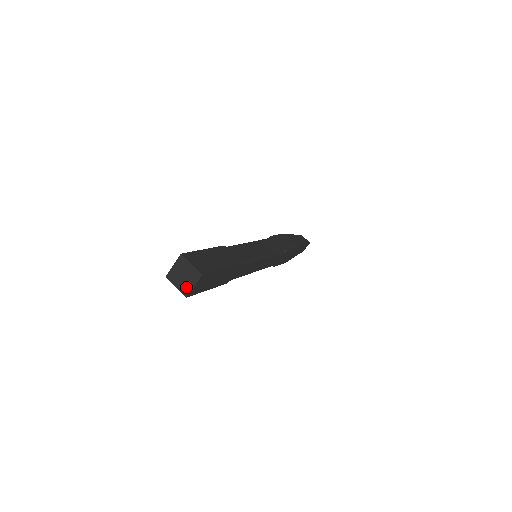
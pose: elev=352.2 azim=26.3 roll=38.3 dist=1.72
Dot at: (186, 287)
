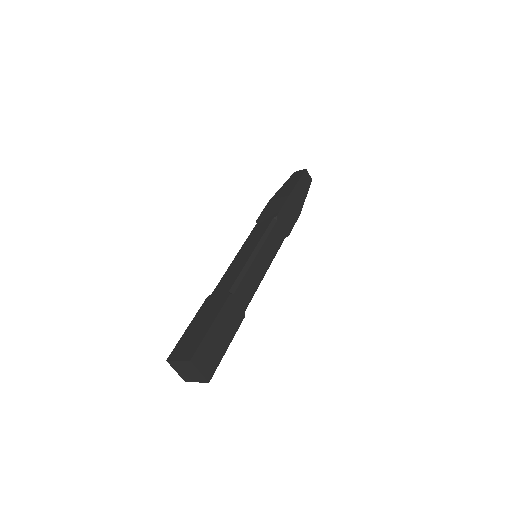
Dot at: (188, 378)
